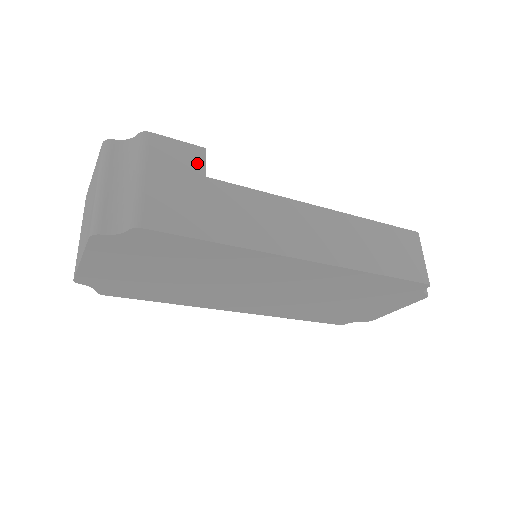
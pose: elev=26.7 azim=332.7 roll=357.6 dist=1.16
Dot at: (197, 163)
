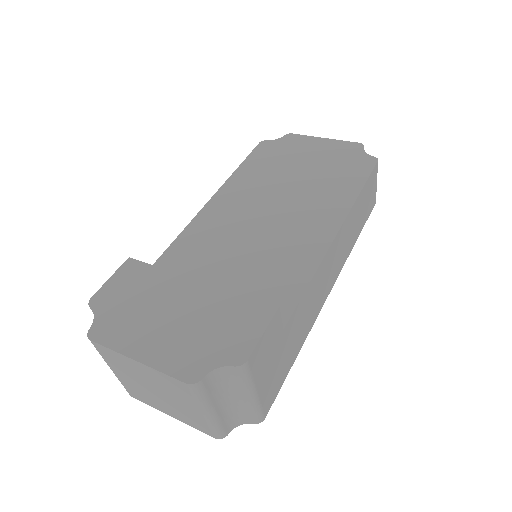
Dot at: (277, 329)
